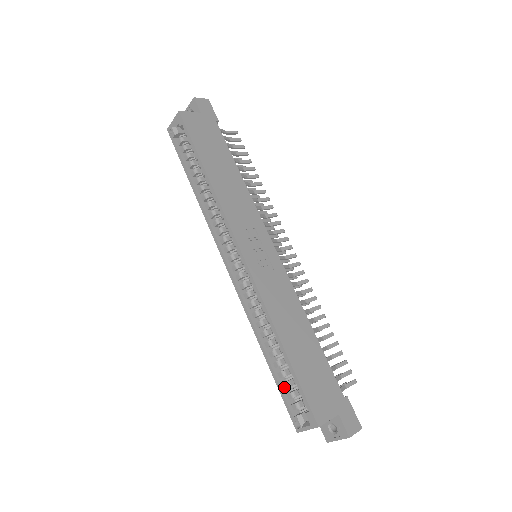
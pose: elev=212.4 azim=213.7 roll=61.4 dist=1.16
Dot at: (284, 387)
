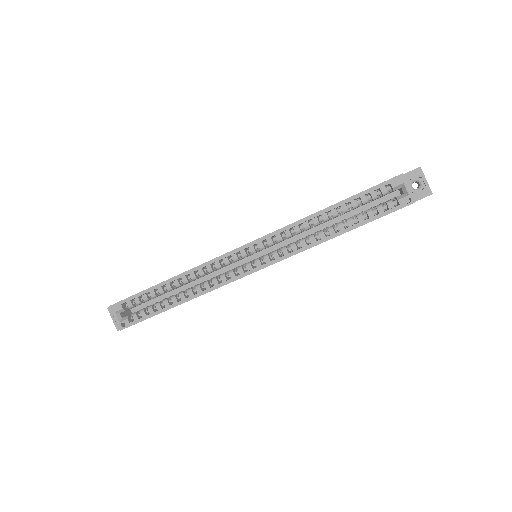
Dot at: (372, 215)
